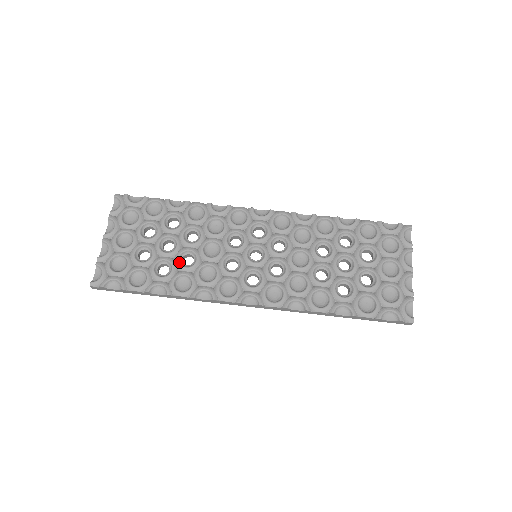
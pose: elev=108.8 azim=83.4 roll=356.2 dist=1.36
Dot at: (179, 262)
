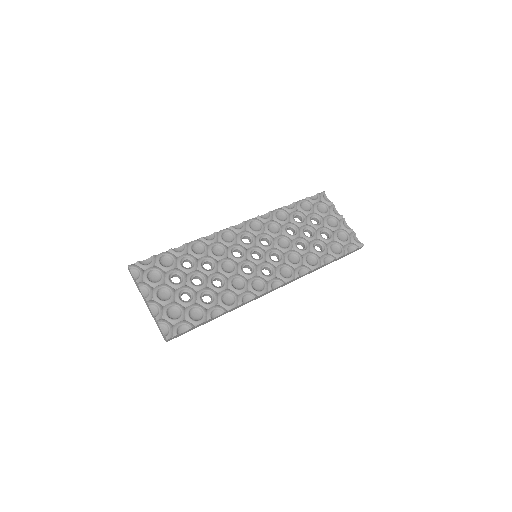
Dot at: (214, 287)
